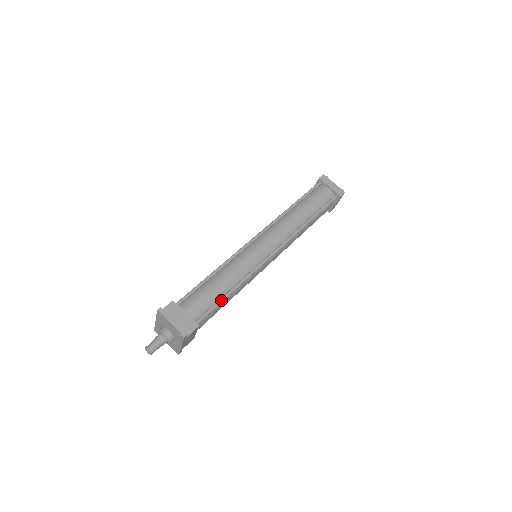
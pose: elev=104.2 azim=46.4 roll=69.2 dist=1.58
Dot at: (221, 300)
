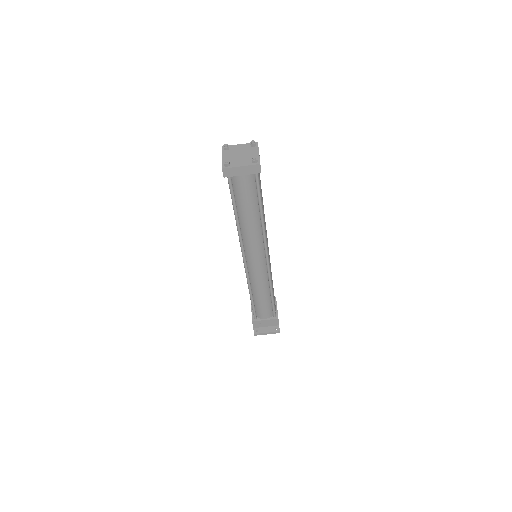
Dot at: (273, 302)
